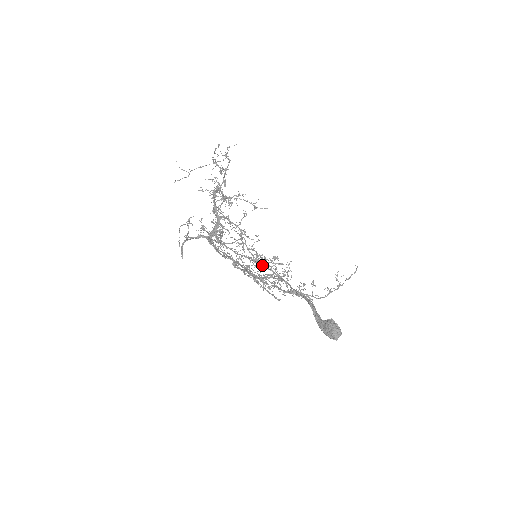
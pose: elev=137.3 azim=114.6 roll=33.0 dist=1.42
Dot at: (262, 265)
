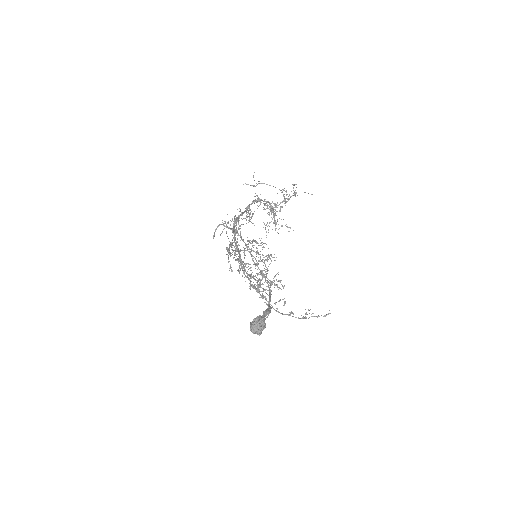
Dot at: occluded
